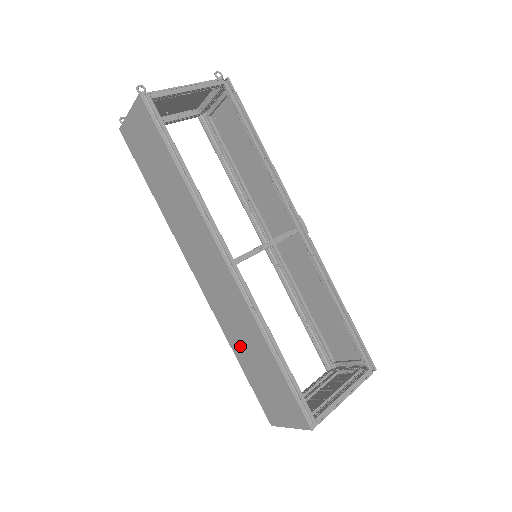
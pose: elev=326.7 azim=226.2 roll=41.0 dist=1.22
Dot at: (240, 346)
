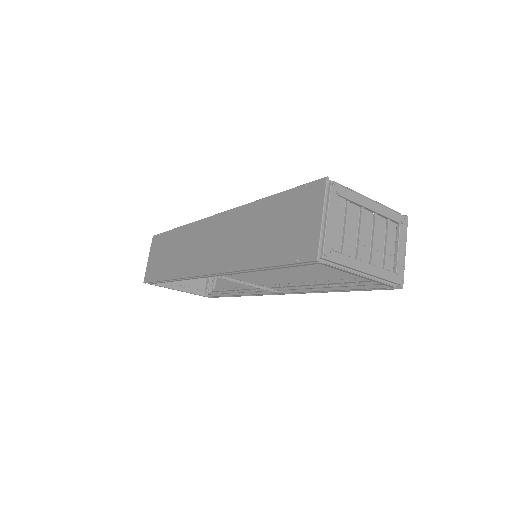
Dot at: (250, 249)
